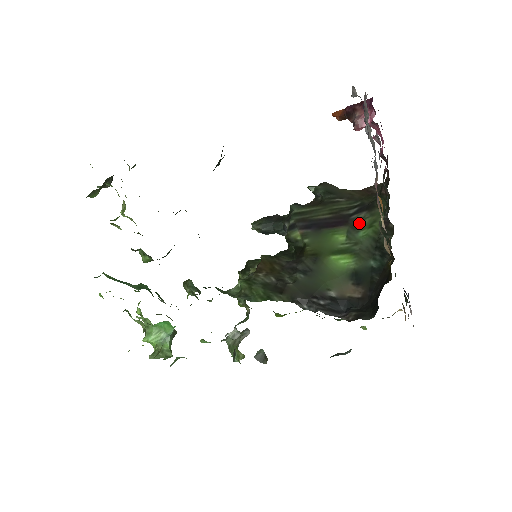
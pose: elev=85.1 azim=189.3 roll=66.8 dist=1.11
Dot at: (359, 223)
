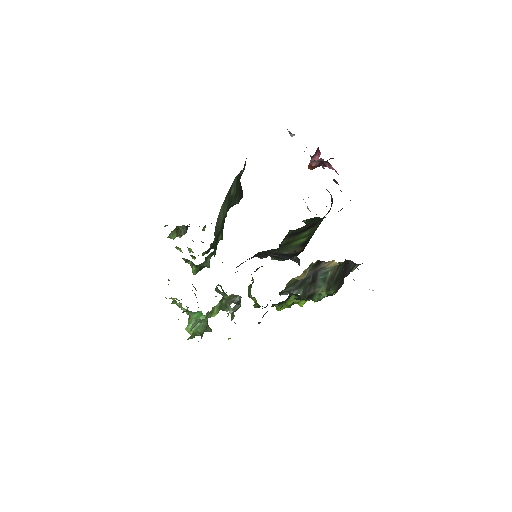
Dot at: (319, 222)
